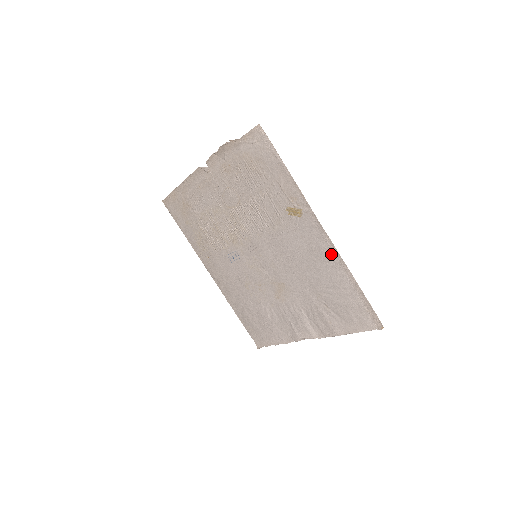
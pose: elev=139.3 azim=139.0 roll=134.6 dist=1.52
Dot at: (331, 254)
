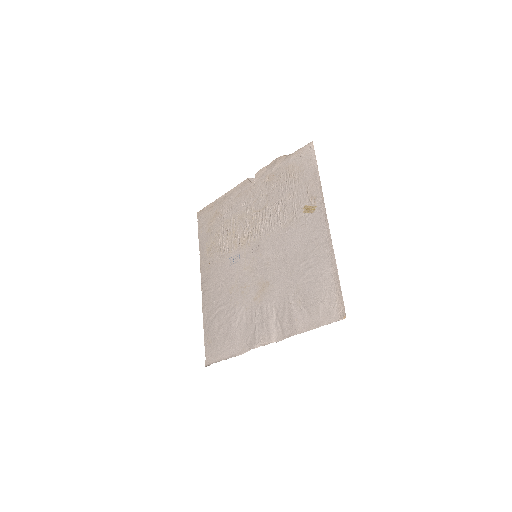
Dot at: (325, 245)
